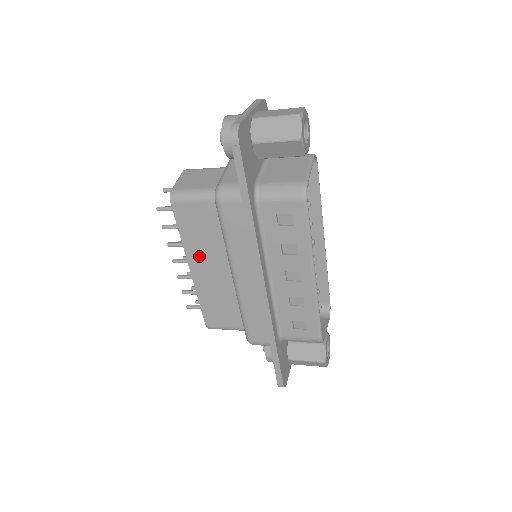
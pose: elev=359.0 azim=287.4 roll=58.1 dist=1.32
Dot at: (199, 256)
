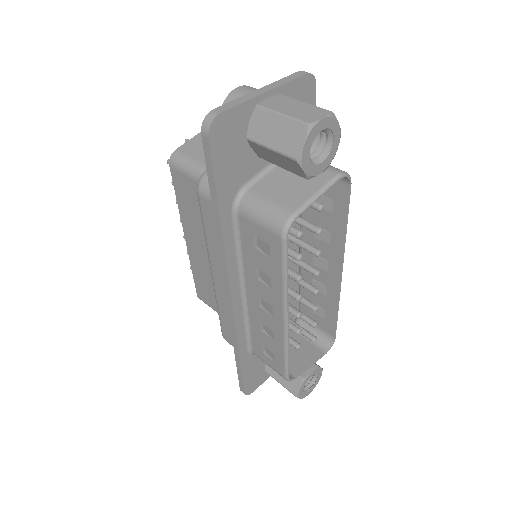
Dot at: (192, 231)
